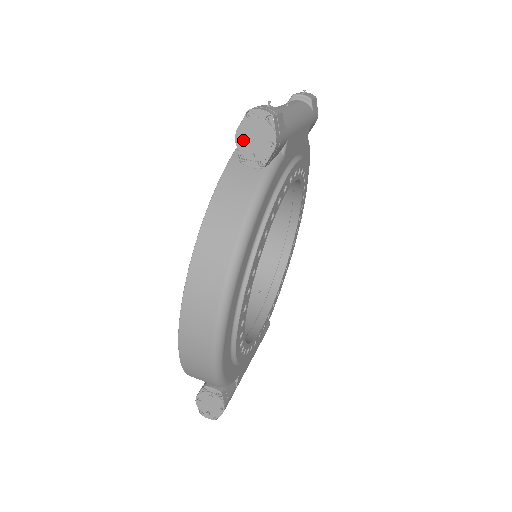
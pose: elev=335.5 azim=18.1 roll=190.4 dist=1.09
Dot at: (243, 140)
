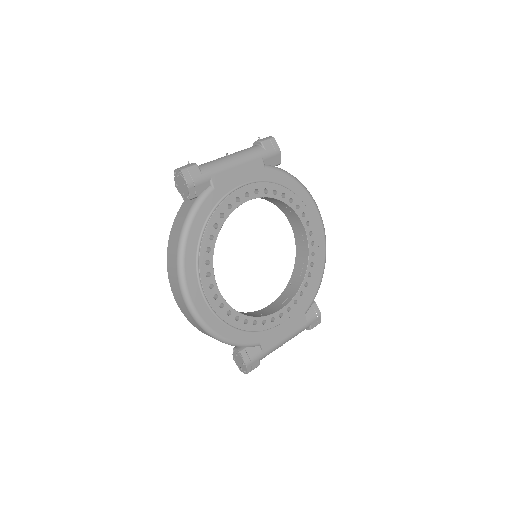
Dot at: (178, 187)
